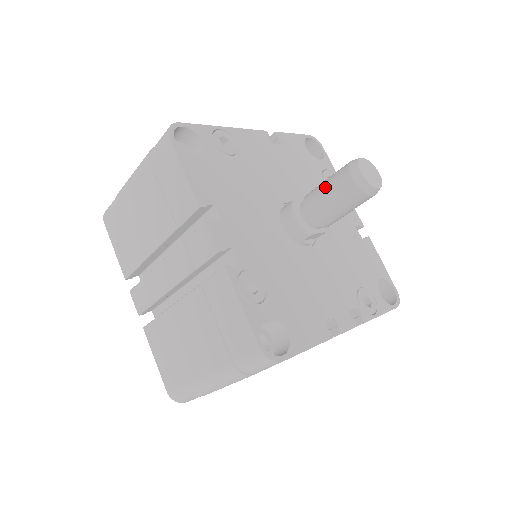
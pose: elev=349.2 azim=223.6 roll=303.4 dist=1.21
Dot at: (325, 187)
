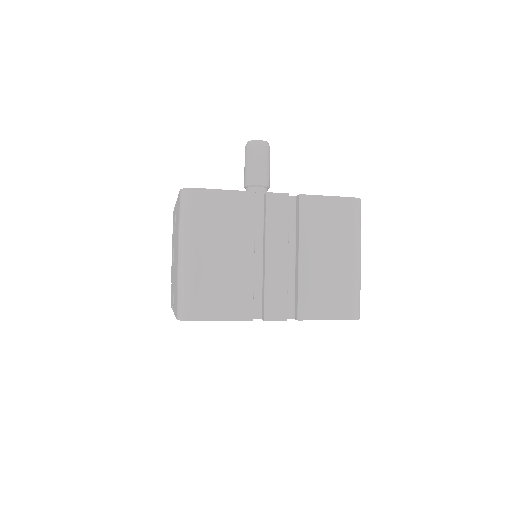
Dot at: (254, 165)
